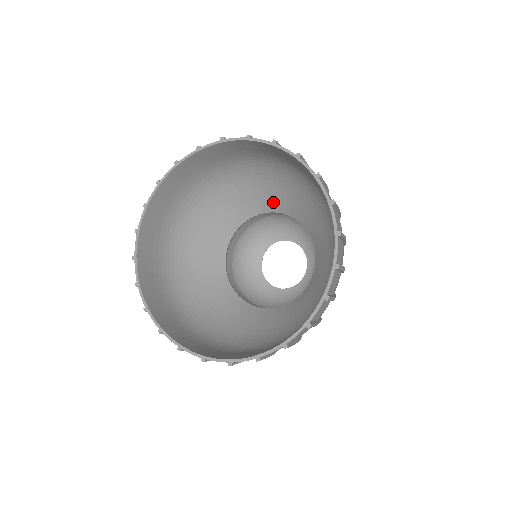
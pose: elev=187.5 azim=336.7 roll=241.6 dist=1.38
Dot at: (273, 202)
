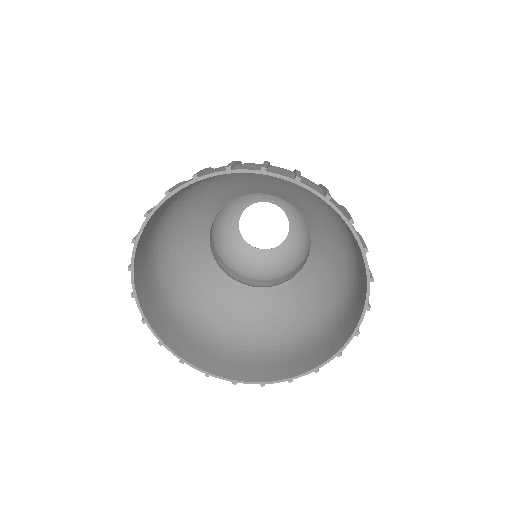
Dot at: (280, 191)
